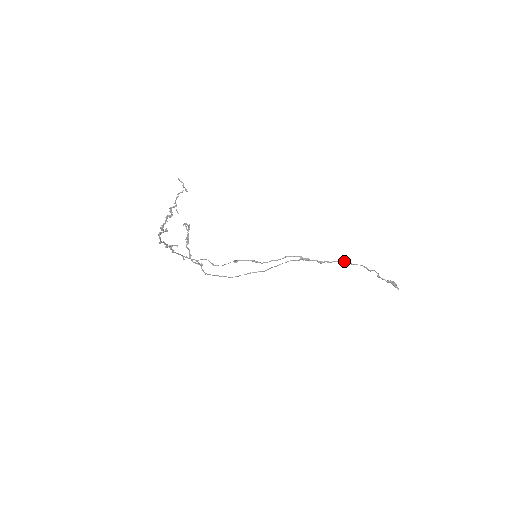
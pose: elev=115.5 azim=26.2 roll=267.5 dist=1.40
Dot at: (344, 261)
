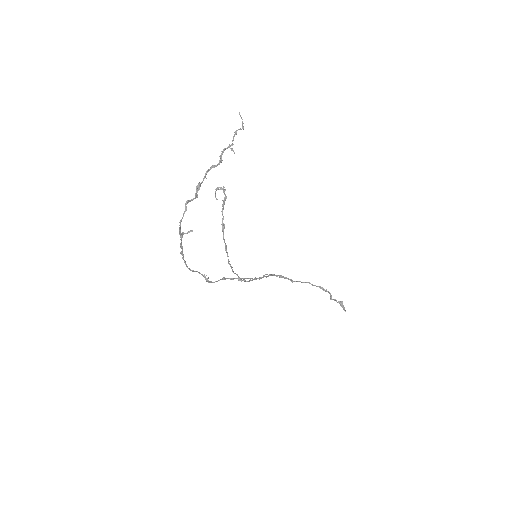
Dot at: occluded
